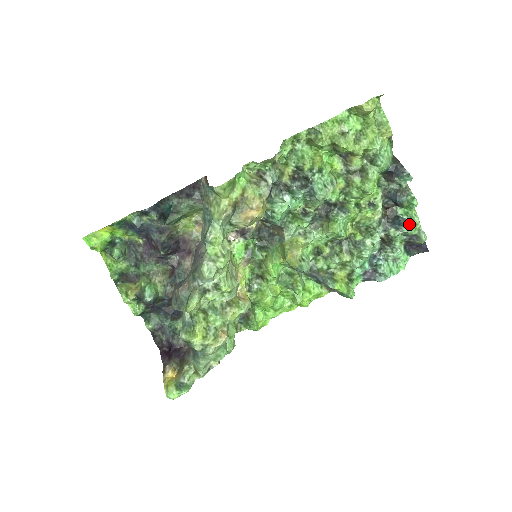
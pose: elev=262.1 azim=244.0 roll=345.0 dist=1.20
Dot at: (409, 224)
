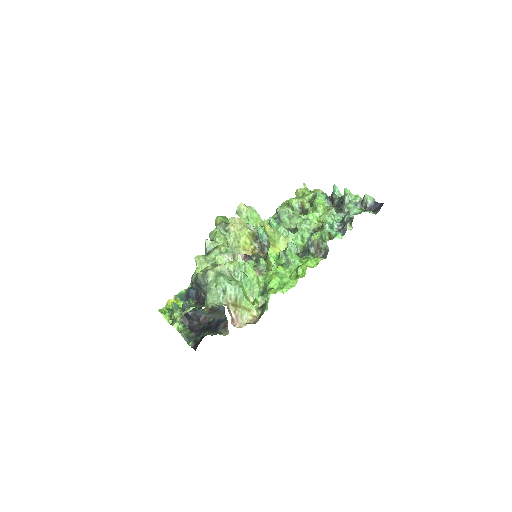
Dot at: occluded
